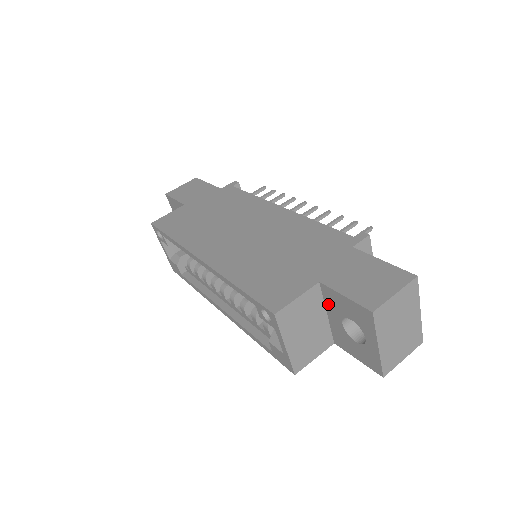
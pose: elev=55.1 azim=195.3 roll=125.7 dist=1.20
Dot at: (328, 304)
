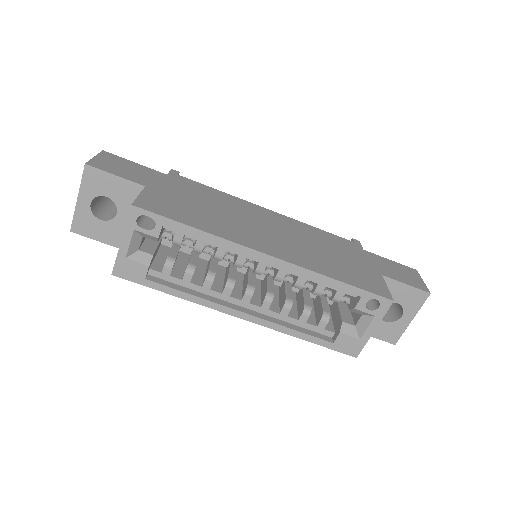
Dot at: occluded
